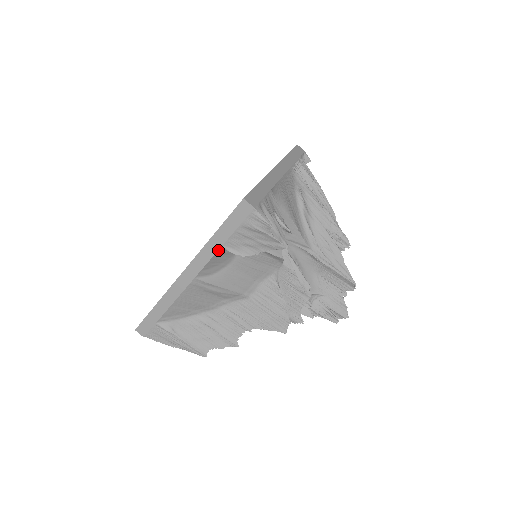
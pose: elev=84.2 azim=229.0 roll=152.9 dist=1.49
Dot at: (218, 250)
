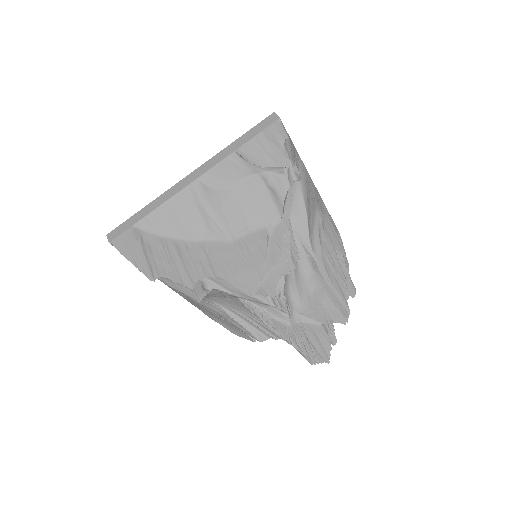
Dot at: (231, 153)
